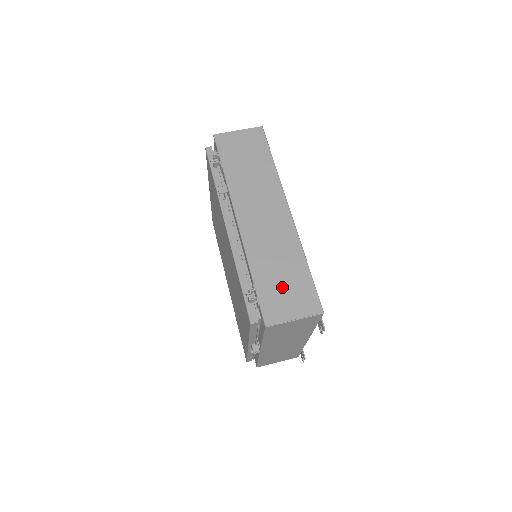
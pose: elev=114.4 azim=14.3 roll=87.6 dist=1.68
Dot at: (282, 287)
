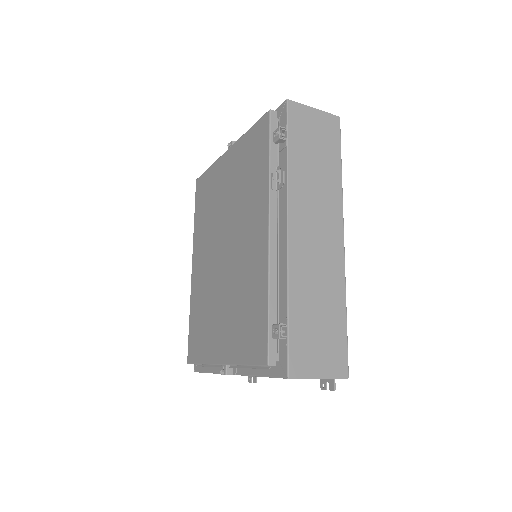
Dot at: (316, 332)
